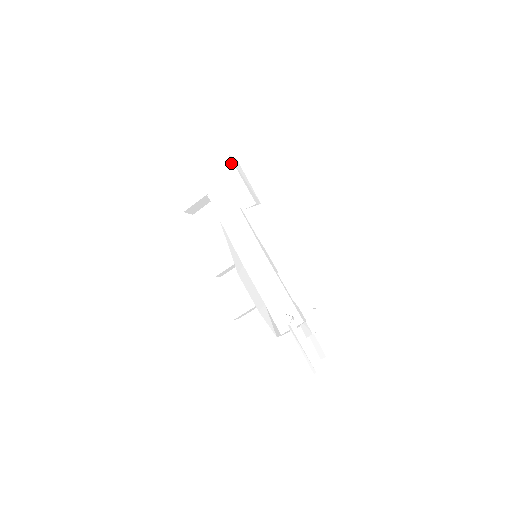
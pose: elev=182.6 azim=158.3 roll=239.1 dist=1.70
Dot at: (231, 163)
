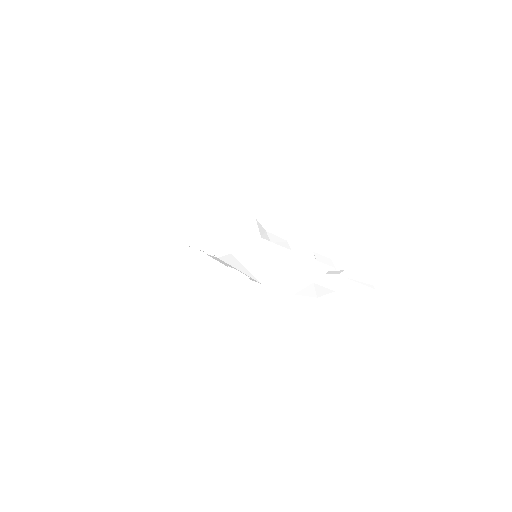
Dot at: (183, 190)
